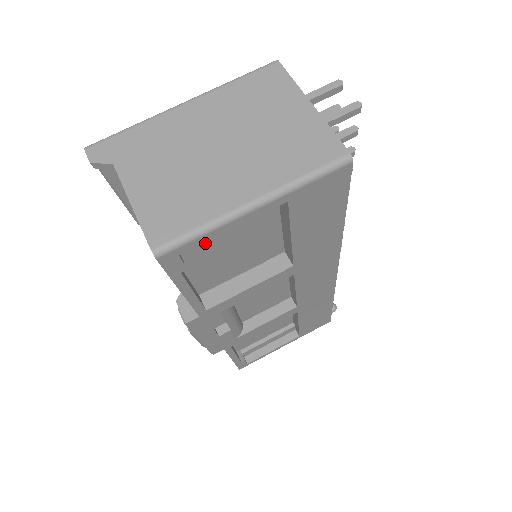
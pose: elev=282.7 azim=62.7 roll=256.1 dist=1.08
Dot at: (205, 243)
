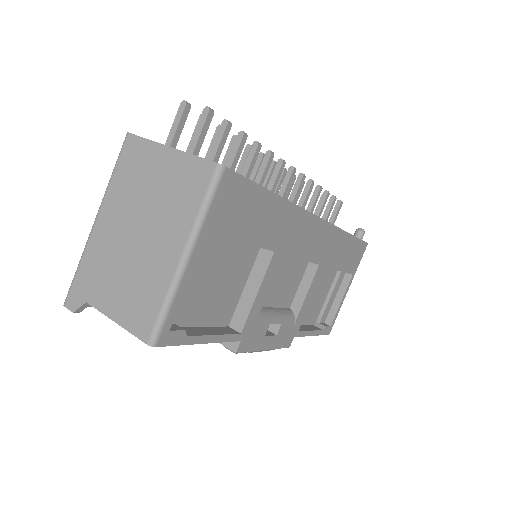
Dot at: (188, 300)
